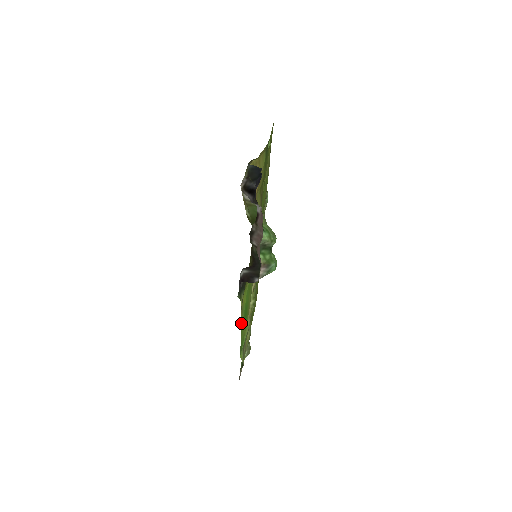
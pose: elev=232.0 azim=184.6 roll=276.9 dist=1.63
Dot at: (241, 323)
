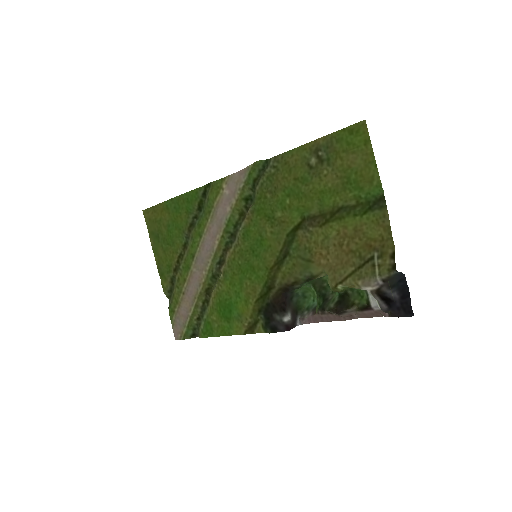
Dot at: (235, 330)
